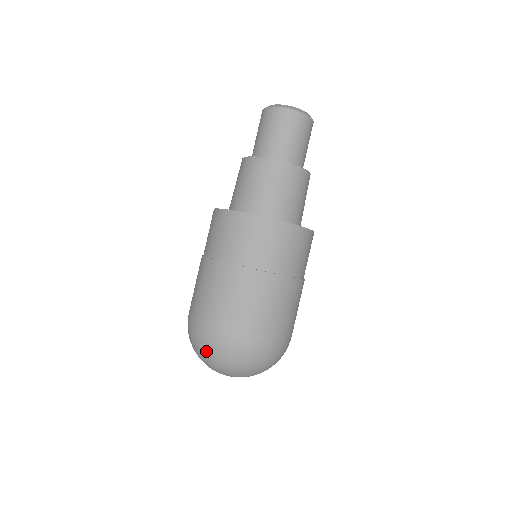
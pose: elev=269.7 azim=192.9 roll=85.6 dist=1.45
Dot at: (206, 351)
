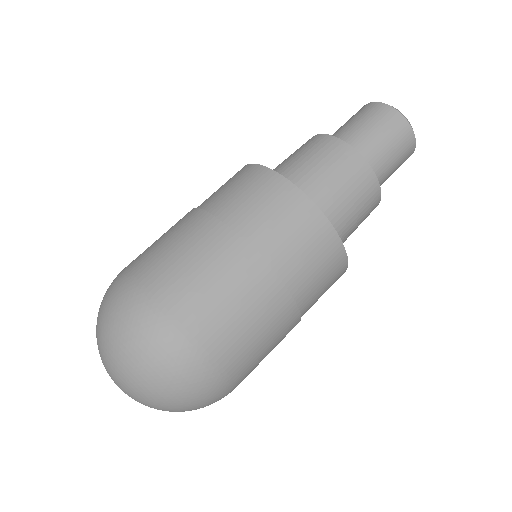
Dot at: (120, 330)
